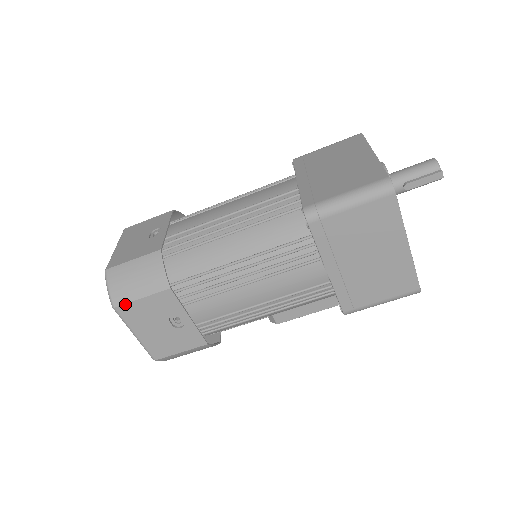
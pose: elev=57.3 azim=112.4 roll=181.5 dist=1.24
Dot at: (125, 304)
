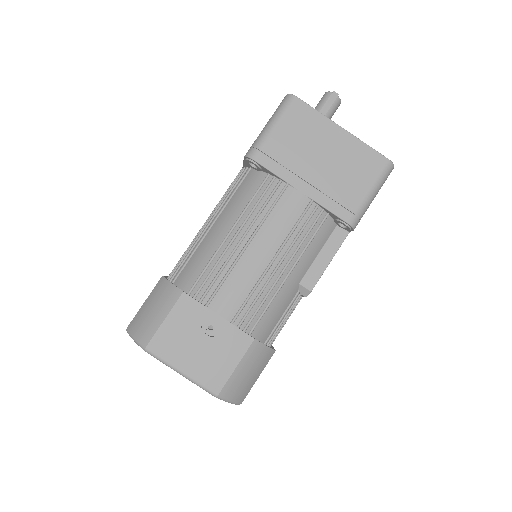
Dot at: (153, 337)
